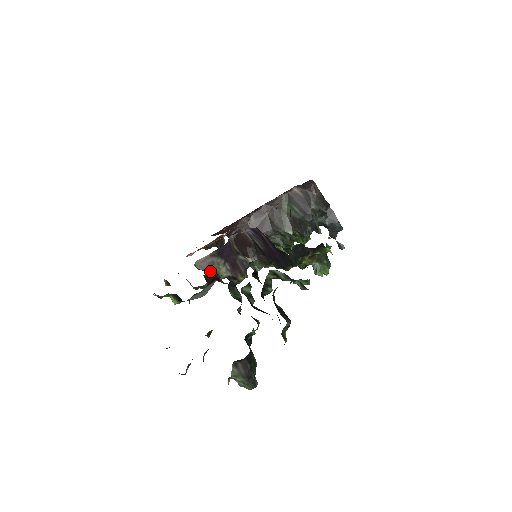
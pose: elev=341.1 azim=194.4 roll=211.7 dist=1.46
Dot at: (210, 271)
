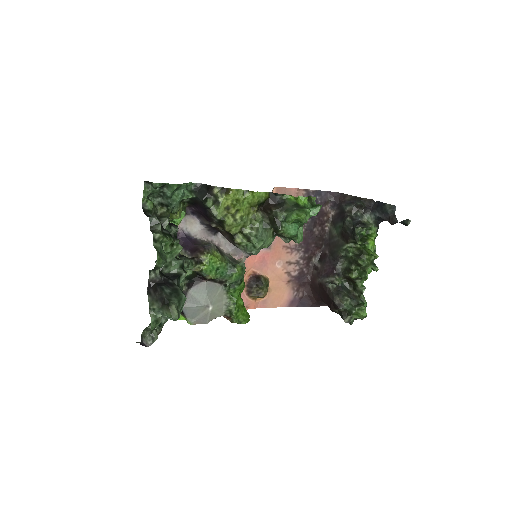
Dot at: occluded
